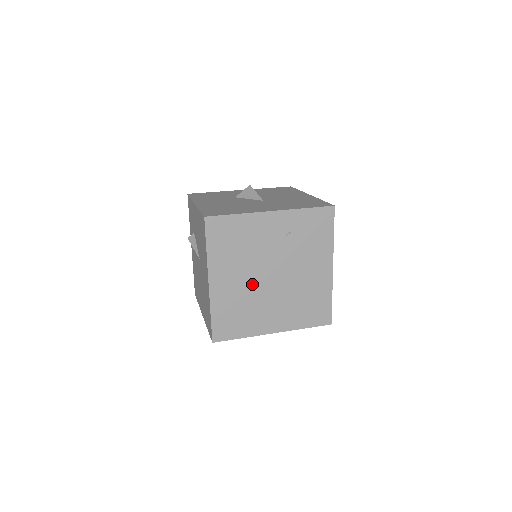
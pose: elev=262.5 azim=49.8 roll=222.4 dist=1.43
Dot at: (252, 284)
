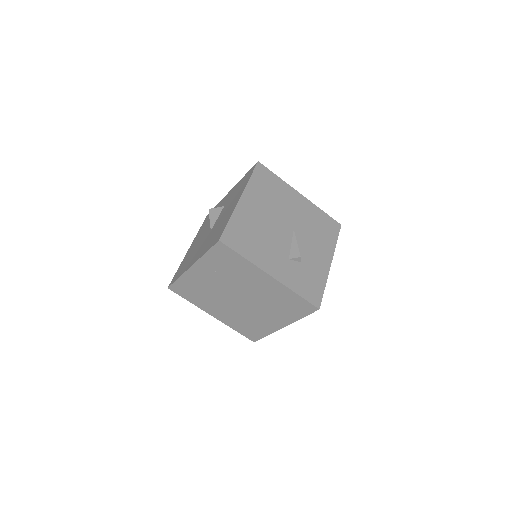
Dot at: (234, 308)
